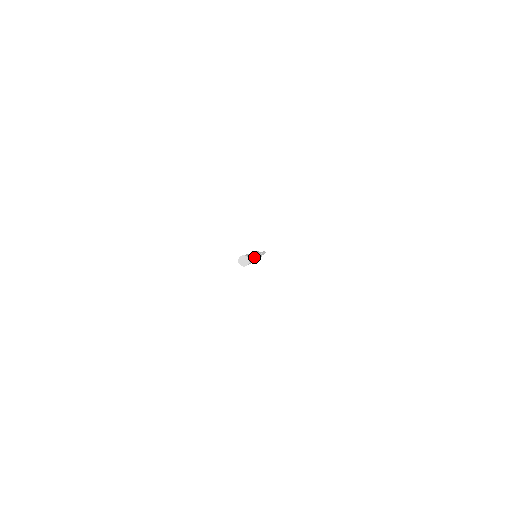
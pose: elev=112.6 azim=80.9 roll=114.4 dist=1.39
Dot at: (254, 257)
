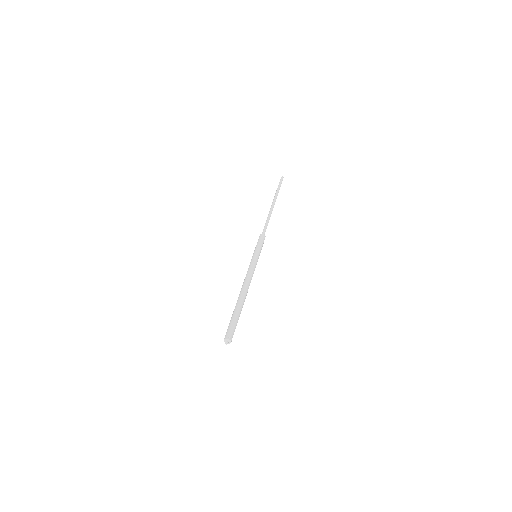
Dot at: (243, 302)
